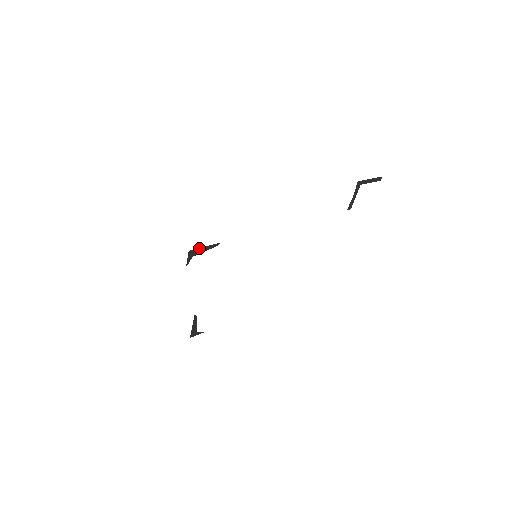
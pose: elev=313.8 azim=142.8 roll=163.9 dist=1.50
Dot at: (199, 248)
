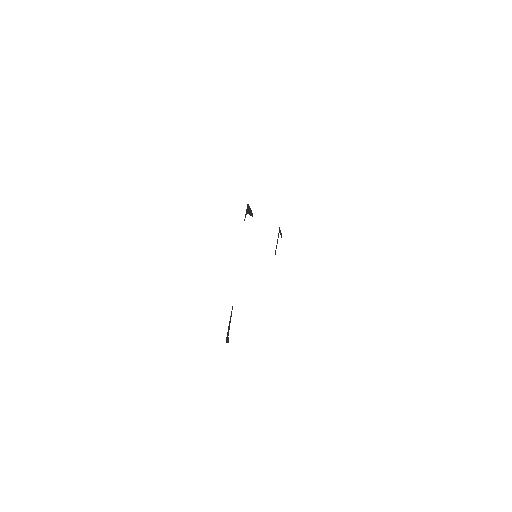
Dot at: (249, 207)
